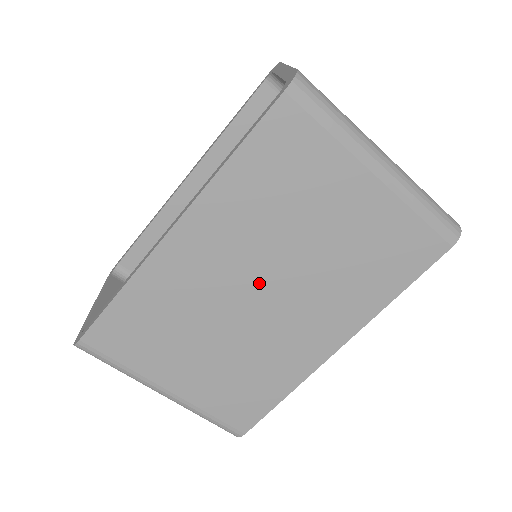
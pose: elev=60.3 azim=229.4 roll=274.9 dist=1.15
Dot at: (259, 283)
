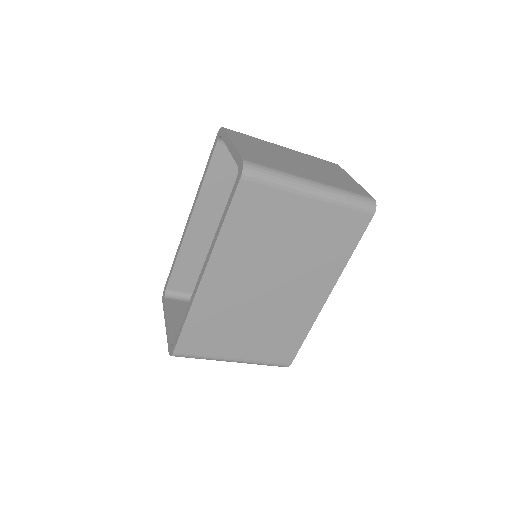
Dot at: (266, 281)
